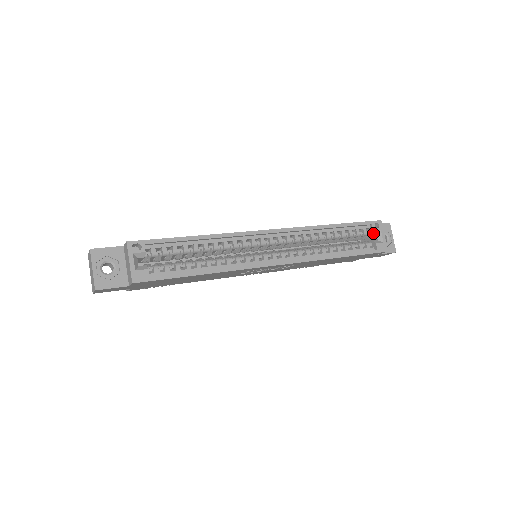
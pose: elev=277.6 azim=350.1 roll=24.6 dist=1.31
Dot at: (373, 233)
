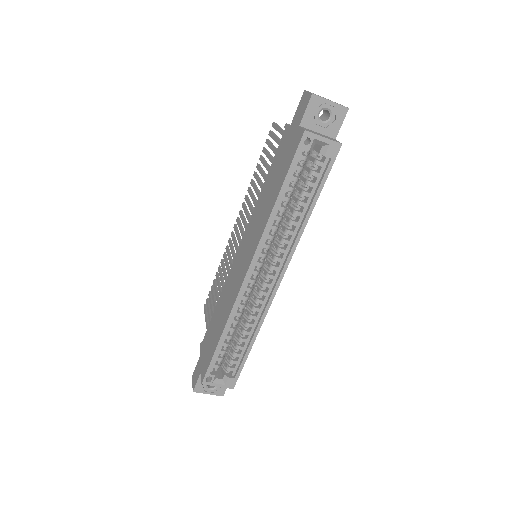
Dot at: (311, 149)
